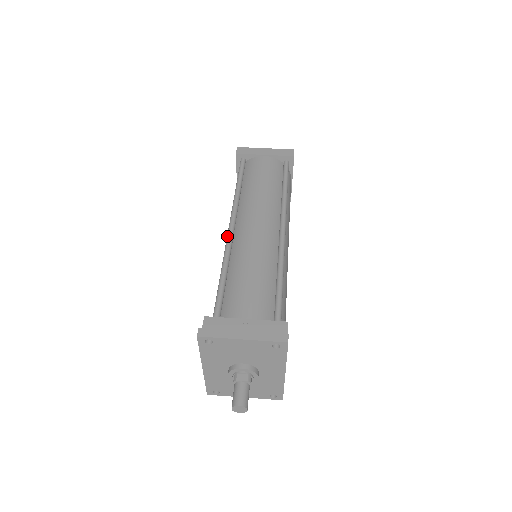
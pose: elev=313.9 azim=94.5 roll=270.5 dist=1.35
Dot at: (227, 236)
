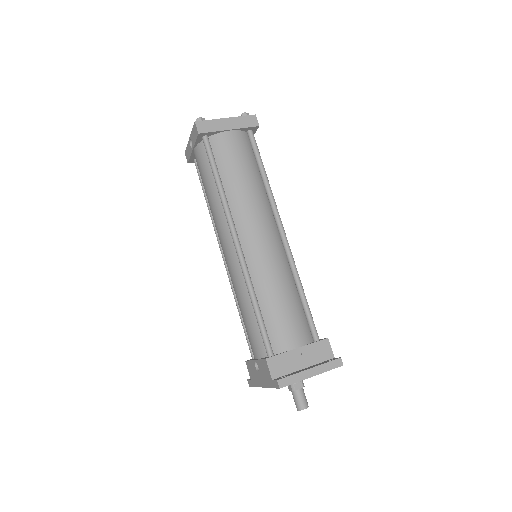
Dot at: (239, 257)
